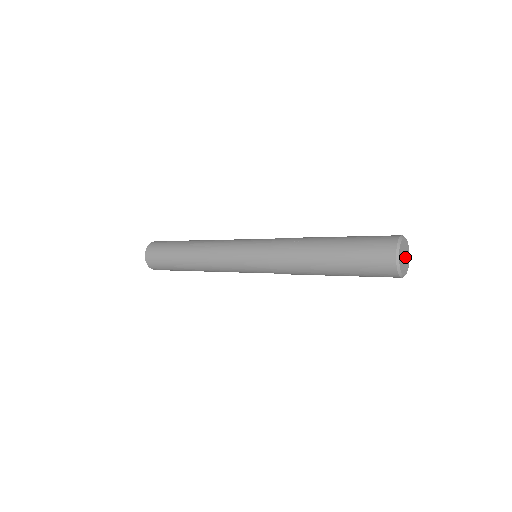
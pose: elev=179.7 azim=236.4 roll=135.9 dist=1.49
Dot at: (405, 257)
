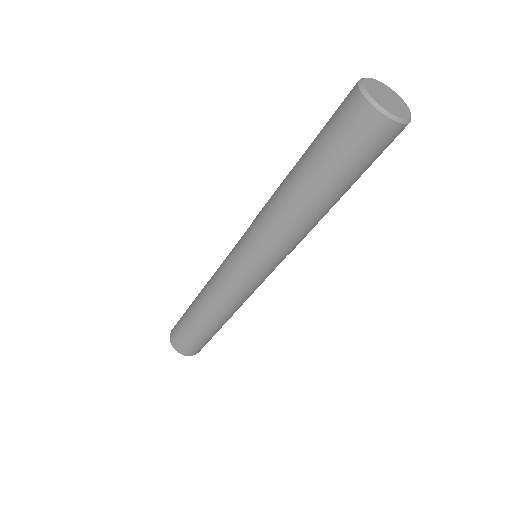
Dot at: (391, 102)
